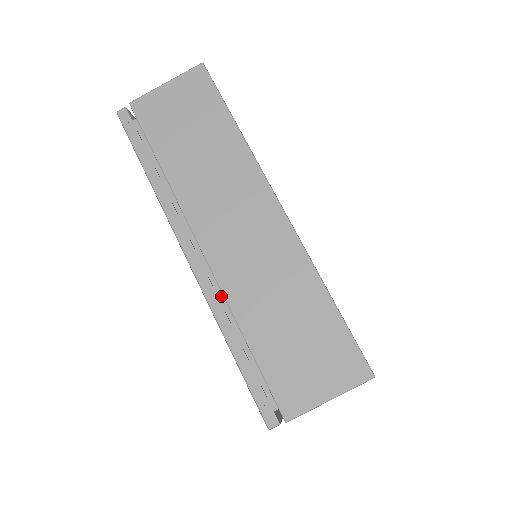
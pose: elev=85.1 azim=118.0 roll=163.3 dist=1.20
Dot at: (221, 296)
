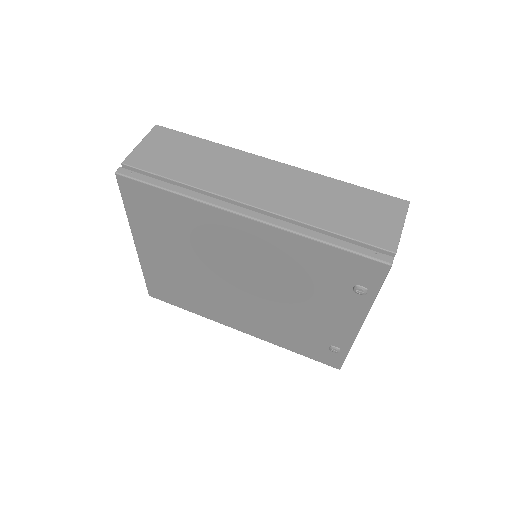
Dot at: occluded
